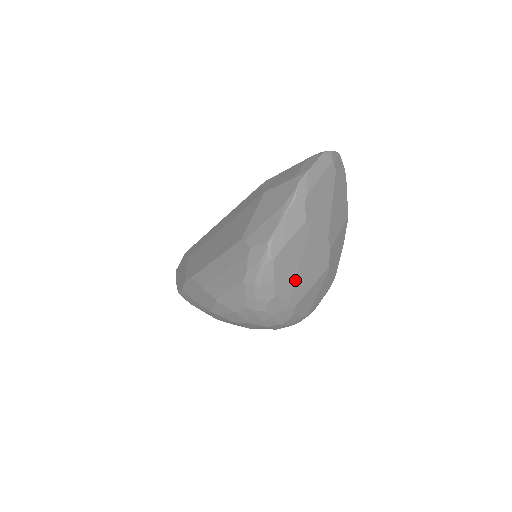
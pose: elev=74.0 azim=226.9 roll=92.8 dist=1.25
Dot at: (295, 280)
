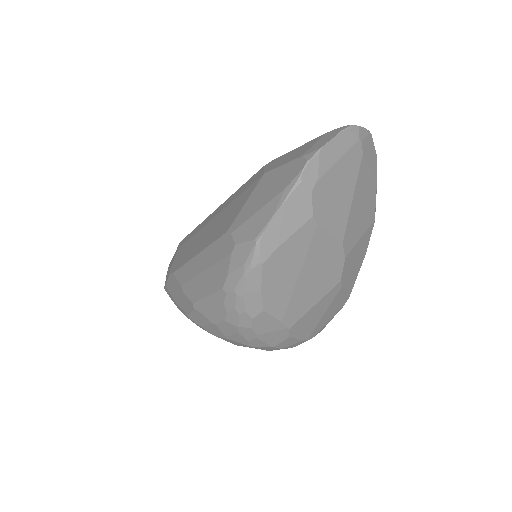
Dot at: (292, 293)
